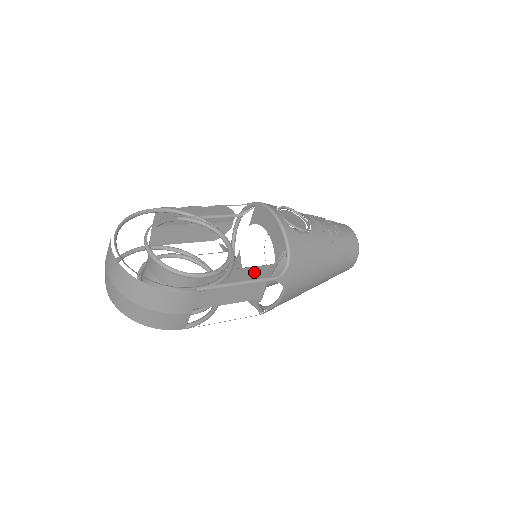
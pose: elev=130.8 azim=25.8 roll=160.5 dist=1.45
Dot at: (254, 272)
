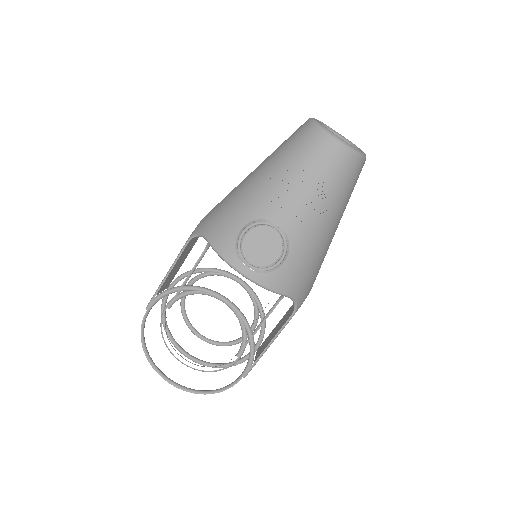
Dot at: occluded
